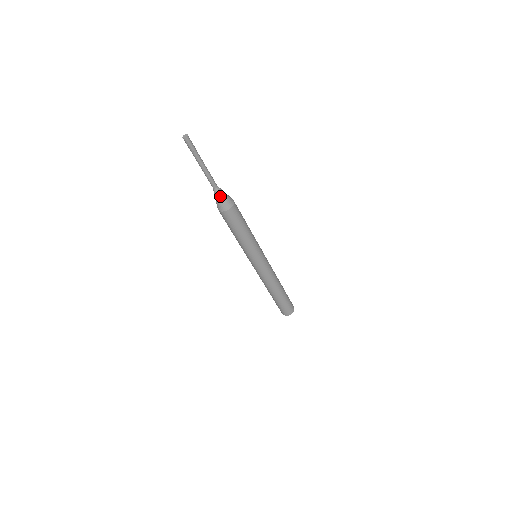
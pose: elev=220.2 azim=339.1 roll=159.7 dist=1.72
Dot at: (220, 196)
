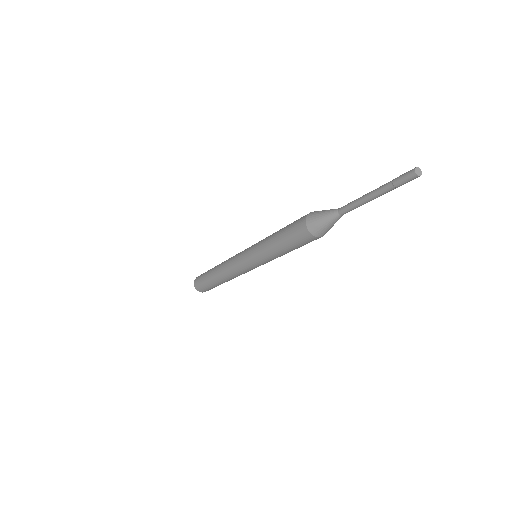
Dot at: (330, 222)
